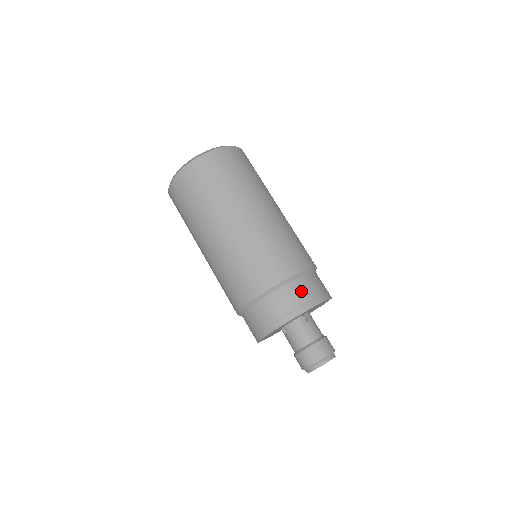
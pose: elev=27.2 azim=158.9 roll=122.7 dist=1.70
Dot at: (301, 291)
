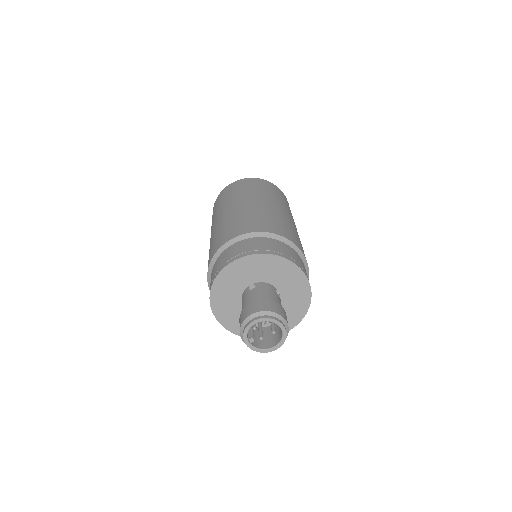
Dot at: (231, 252)
